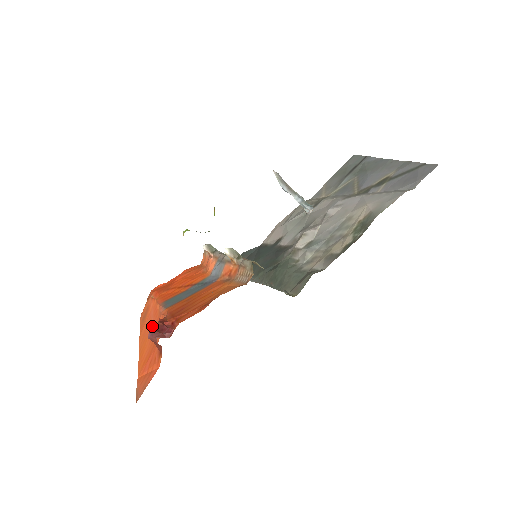
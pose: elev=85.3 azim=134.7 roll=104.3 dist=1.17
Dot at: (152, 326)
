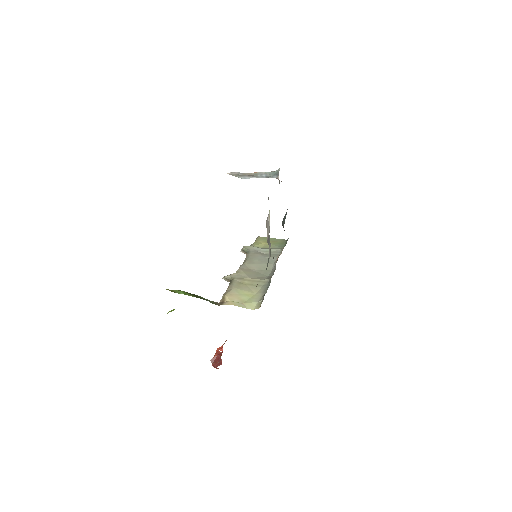
Dot at: occluded
